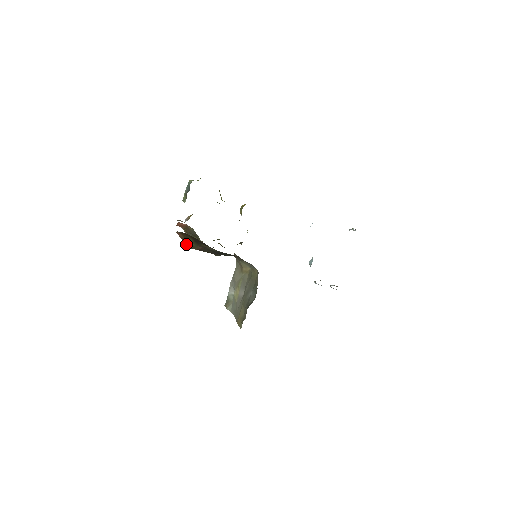
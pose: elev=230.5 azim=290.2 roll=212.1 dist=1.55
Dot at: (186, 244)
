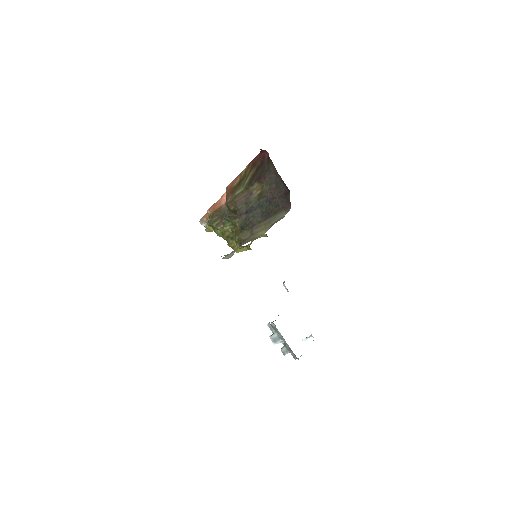
Dot at: (228, 196)
